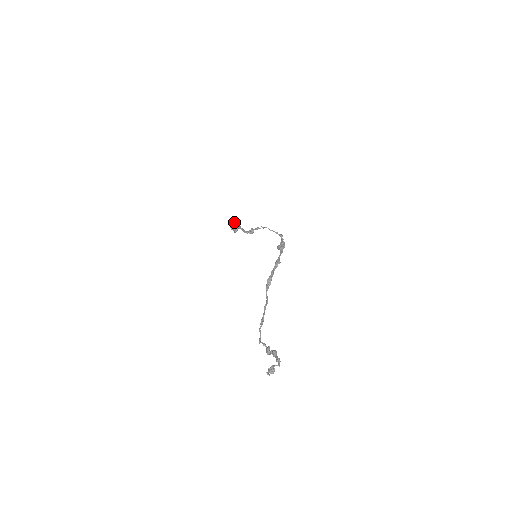
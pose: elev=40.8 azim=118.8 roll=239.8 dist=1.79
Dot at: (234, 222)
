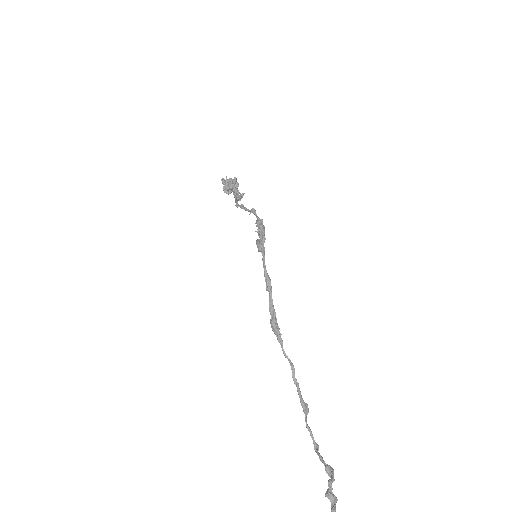
Dot at: (222, 183)
